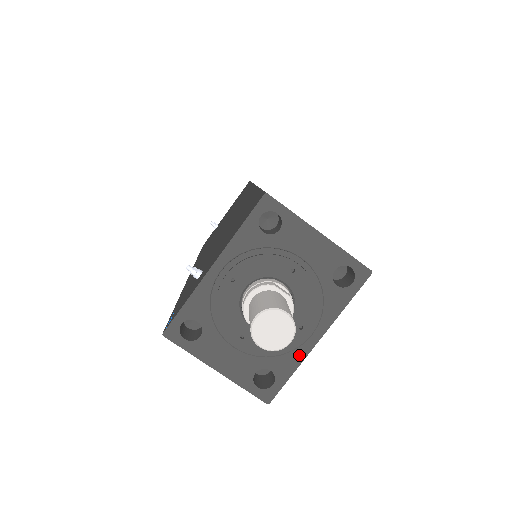
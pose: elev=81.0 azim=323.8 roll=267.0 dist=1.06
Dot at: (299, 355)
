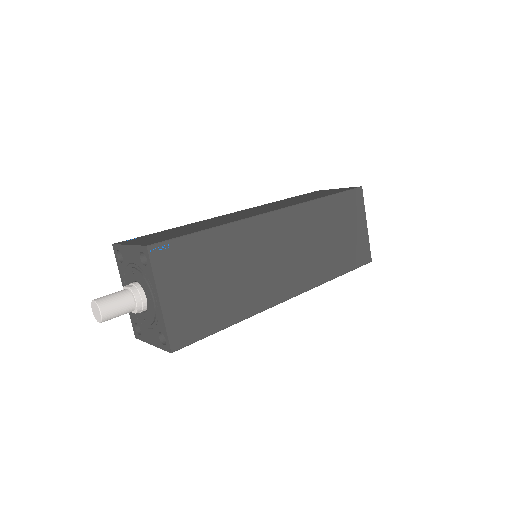
Dot at: (161, 316)
